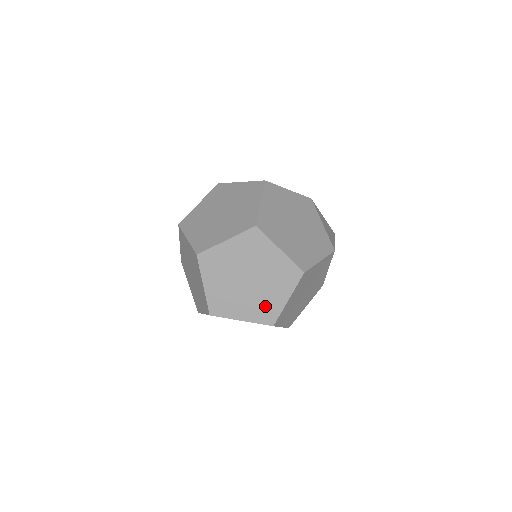
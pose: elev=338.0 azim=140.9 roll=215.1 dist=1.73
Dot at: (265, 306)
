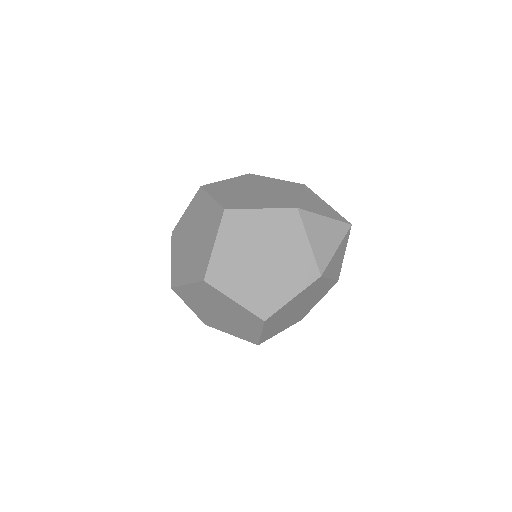
Dot at: (200, 260)
